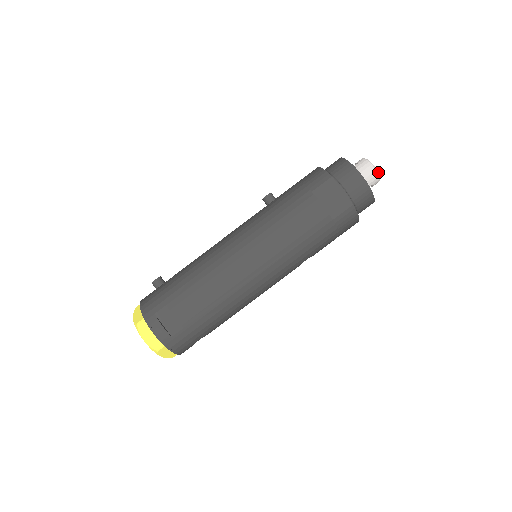
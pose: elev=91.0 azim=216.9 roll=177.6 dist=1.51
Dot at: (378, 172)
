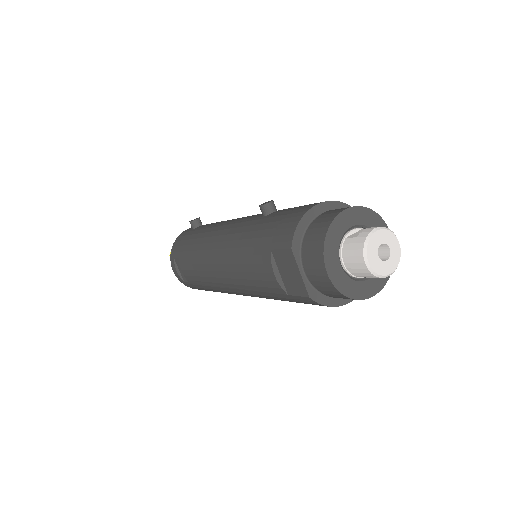
Dot at: (374, 271)
